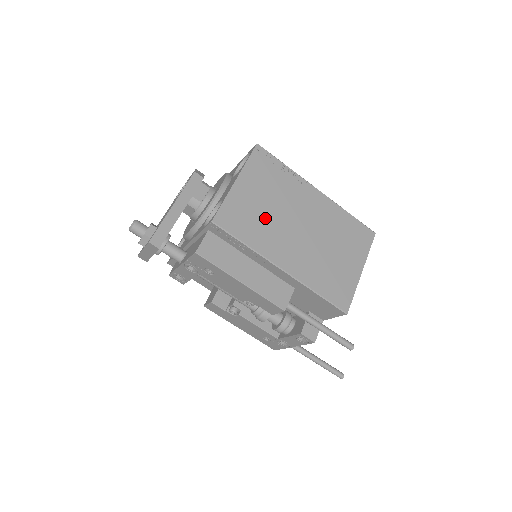
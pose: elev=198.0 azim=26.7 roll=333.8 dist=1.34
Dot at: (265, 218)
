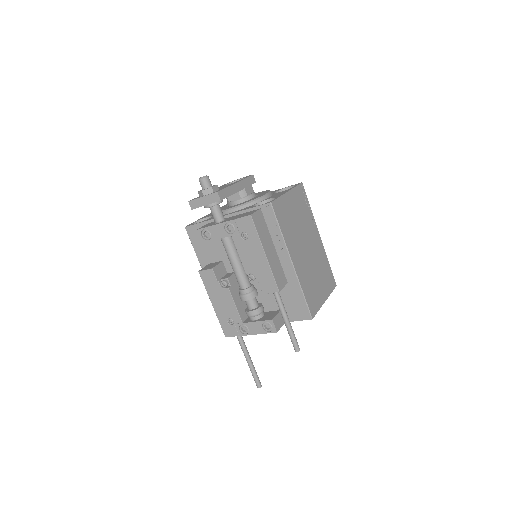
Dot at: (293, 226)
